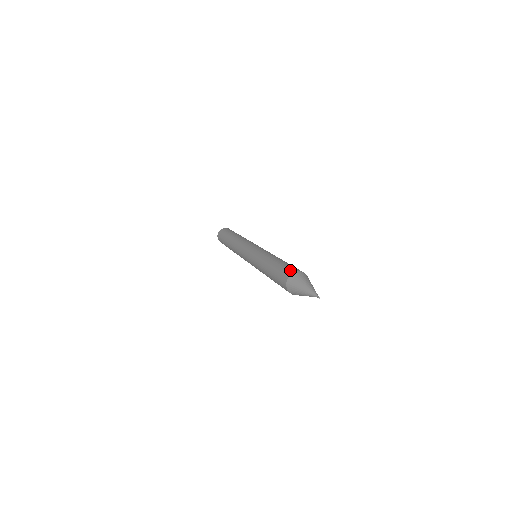
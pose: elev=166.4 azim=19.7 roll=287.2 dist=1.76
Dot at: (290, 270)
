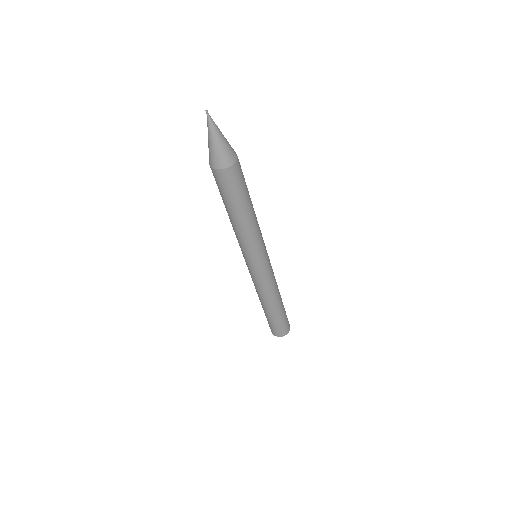
Dot at: occluded
